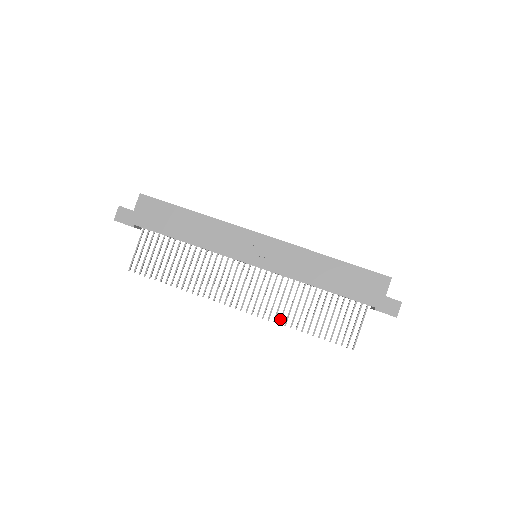
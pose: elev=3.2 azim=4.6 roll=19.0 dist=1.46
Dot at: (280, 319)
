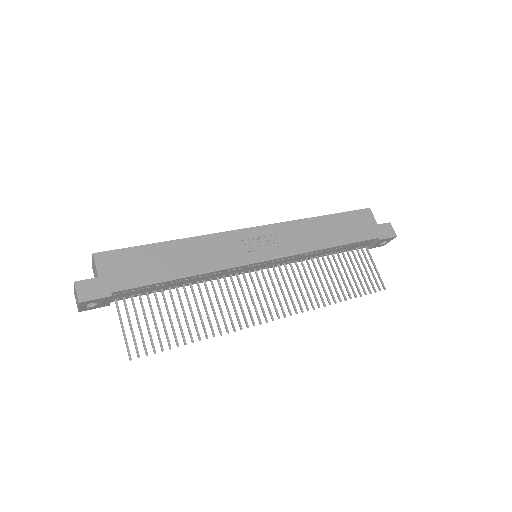
Dot at: (317, 302)
